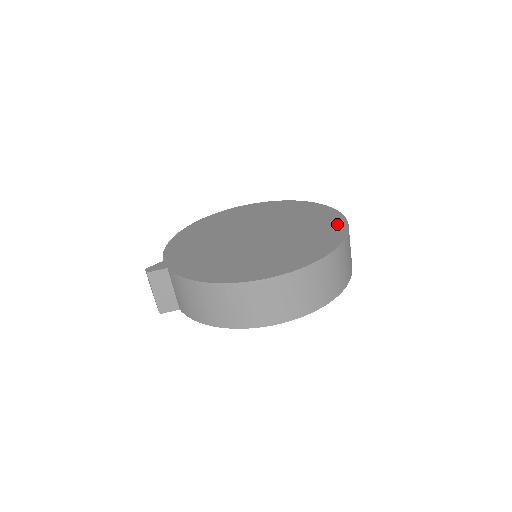
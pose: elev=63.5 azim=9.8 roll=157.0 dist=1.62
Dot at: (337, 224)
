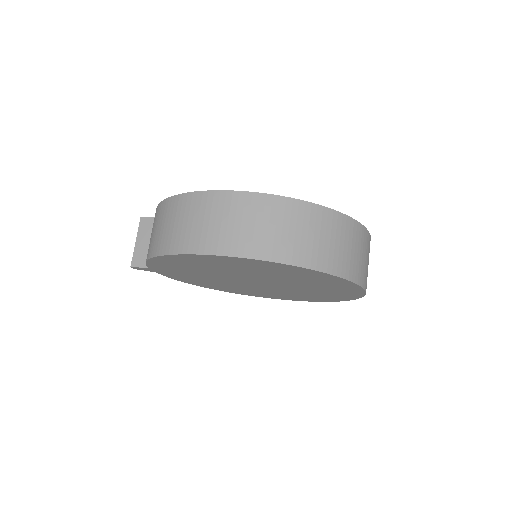
Dot at: occluded
